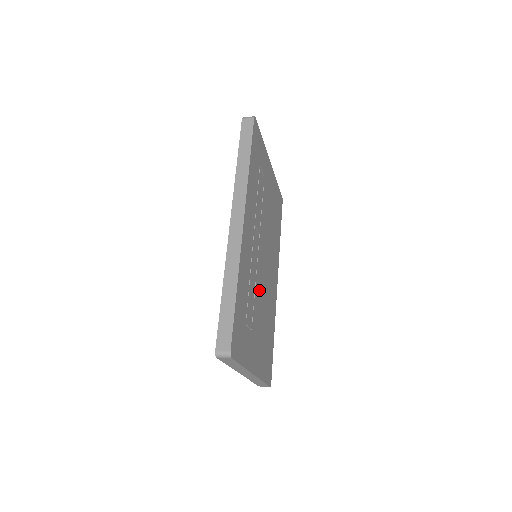
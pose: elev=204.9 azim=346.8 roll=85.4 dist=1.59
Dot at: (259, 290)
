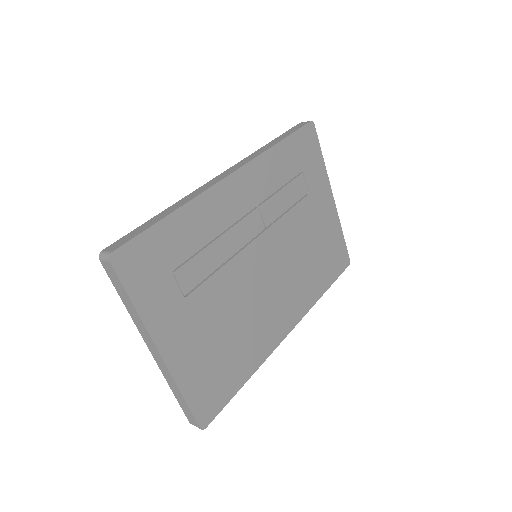
Dot at: (233, 281)
